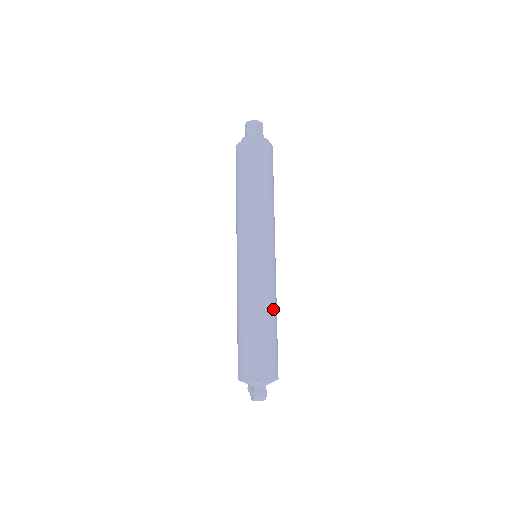
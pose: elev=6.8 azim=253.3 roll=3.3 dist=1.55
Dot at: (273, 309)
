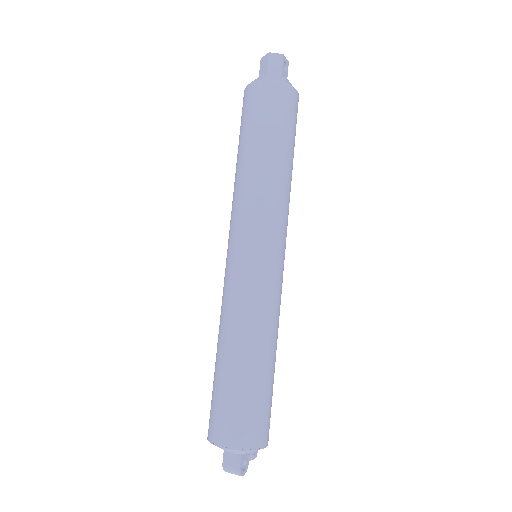
Dot at: (253, 339)
